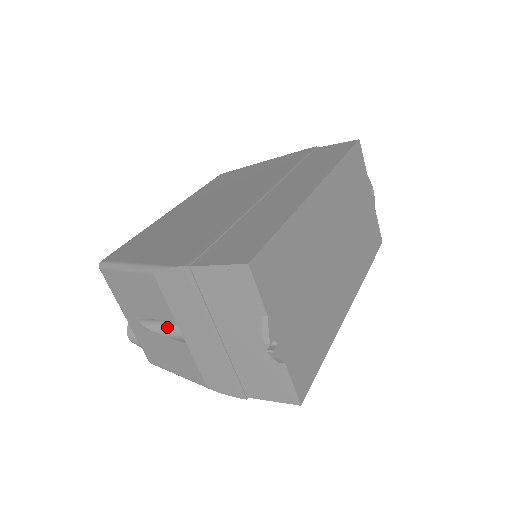
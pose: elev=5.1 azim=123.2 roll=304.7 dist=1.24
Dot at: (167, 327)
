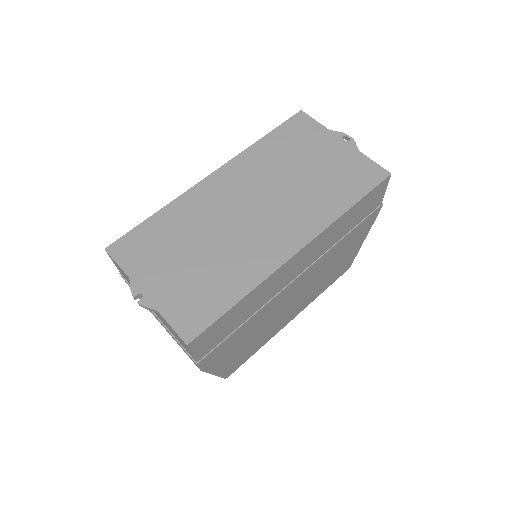
Dot at: occluded
